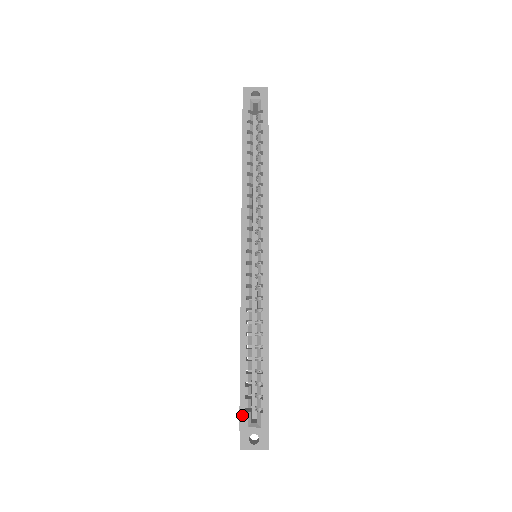
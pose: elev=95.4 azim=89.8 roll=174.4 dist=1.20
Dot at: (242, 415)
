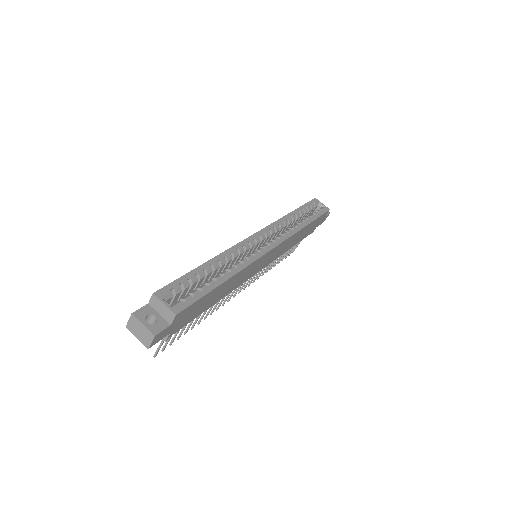
Dot at: (166, 288)
